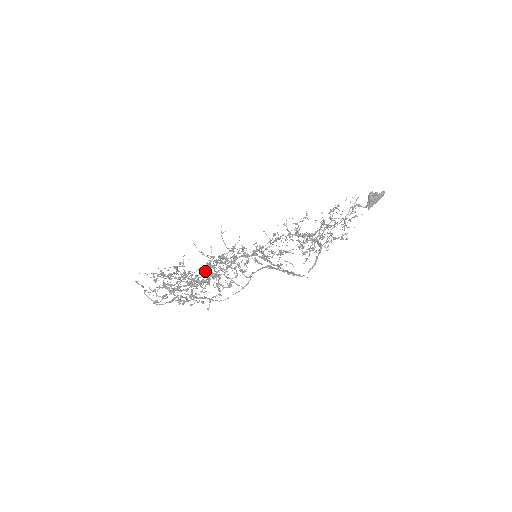
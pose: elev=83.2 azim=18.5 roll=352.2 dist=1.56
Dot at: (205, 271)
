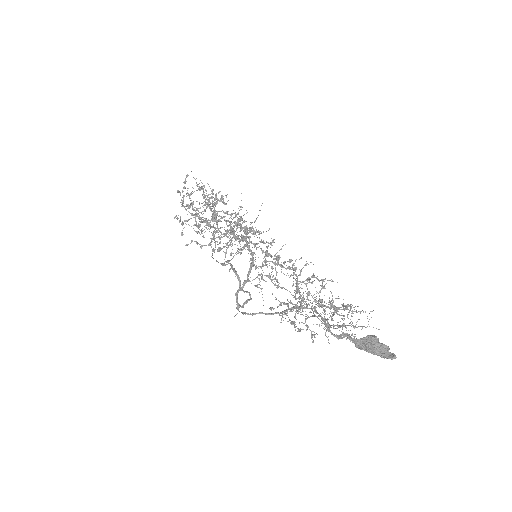
Dot at: occluded
